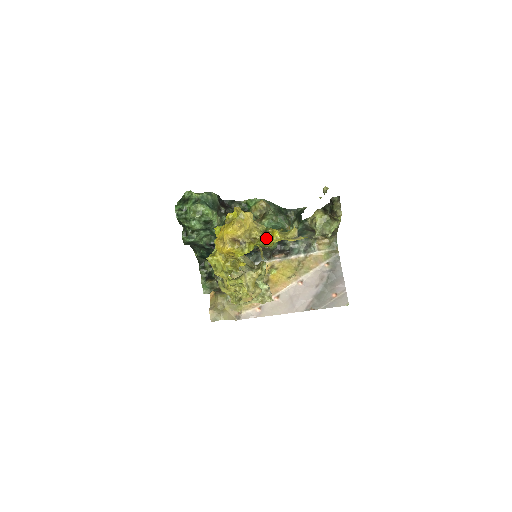
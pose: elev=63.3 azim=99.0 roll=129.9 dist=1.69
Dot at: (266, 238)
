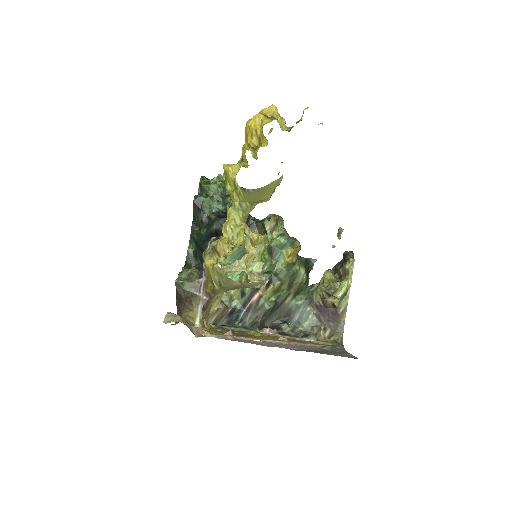
Dot at: occluded
